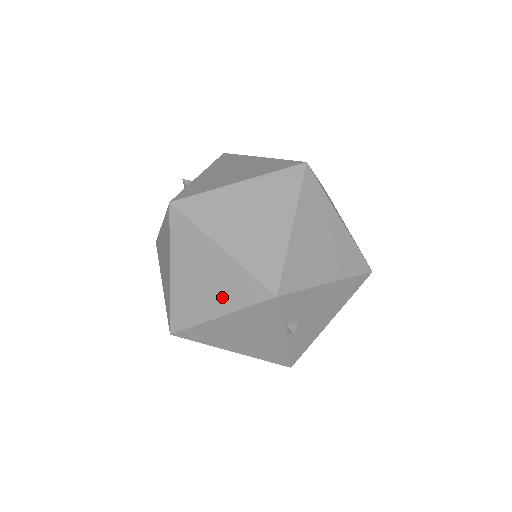
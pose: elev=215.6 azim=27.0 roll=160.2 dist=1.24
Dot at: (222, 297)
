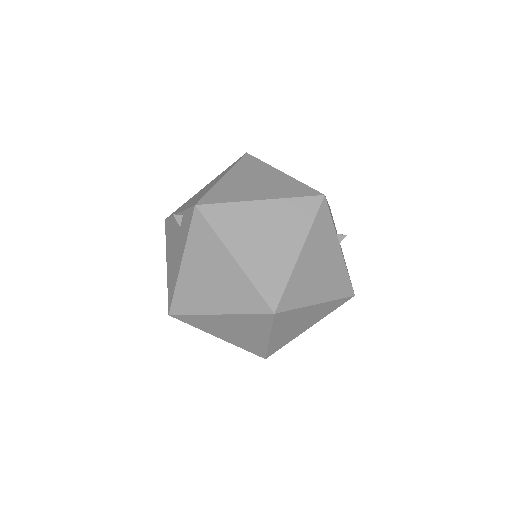
Dot at: (290, 234)
